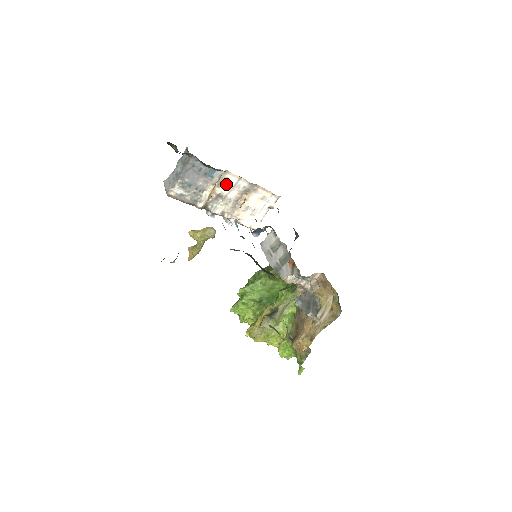
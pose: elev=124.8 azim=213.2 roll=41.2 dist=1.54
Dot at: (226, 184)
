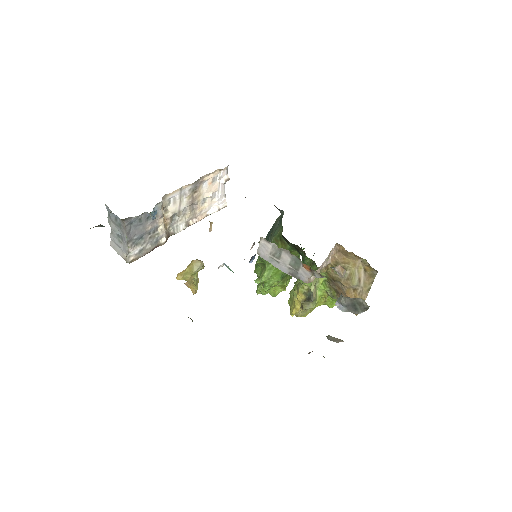
Dot at: (172, 204)
